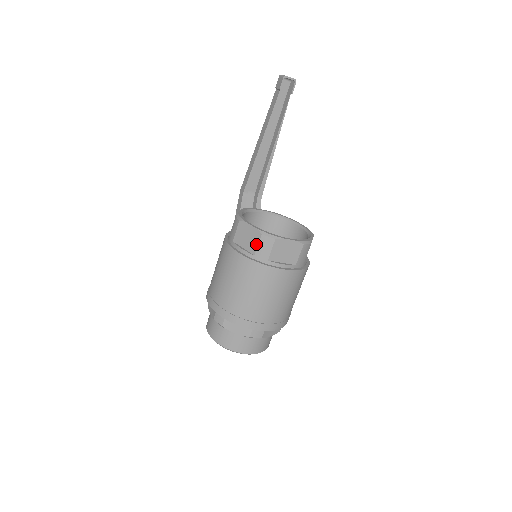
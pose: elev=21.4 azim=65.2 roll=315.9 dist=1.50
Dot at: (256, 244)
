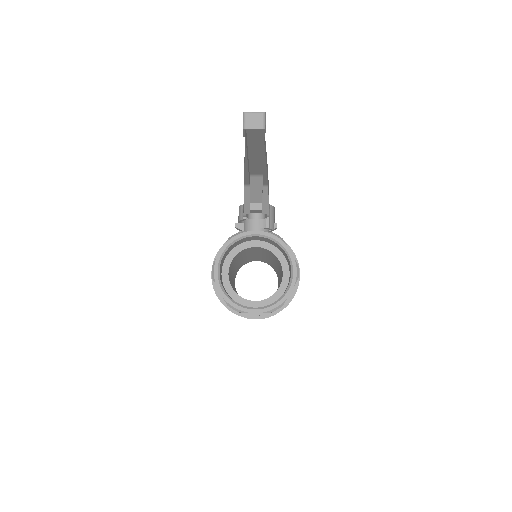
Dot at: occluded
